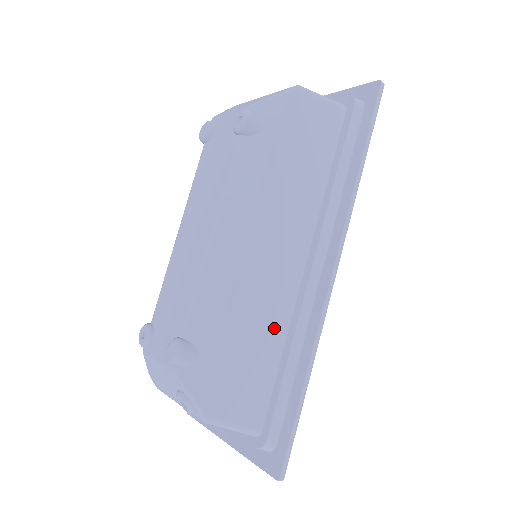
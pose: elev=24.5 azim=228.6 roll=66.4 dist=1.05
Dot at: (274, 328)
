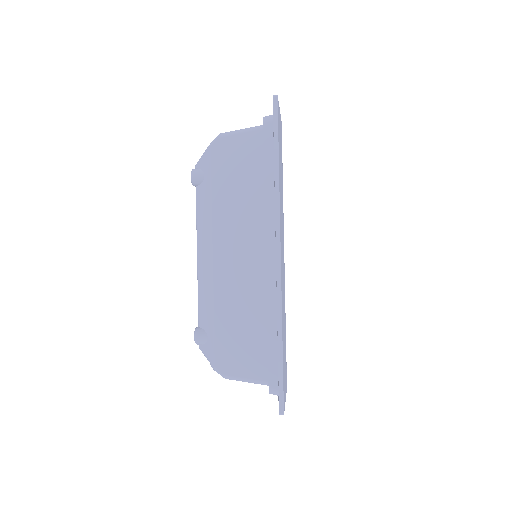
Dot at: (254, 307)
